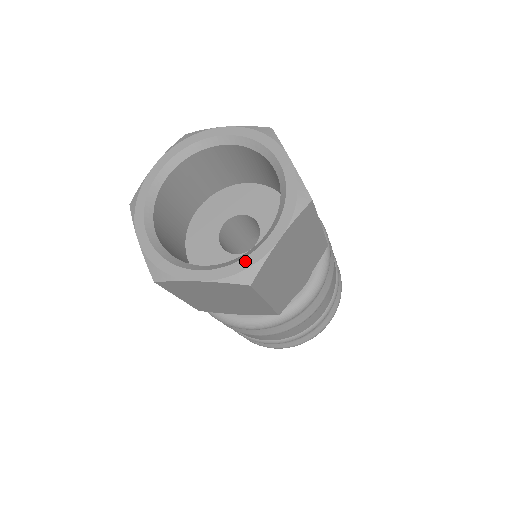
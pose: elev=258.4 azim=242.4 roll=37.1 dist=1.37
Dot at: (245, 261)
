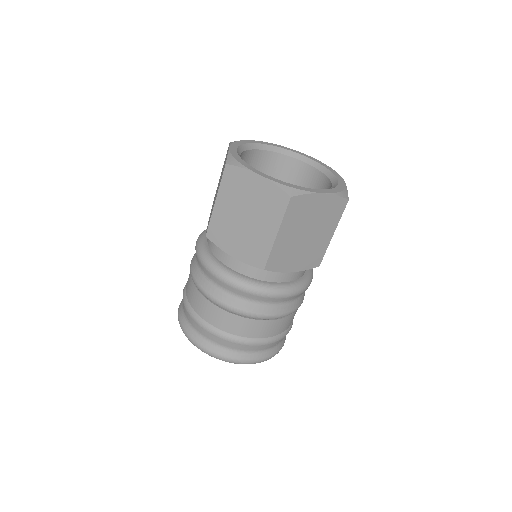
Dot at: (296, 186)
